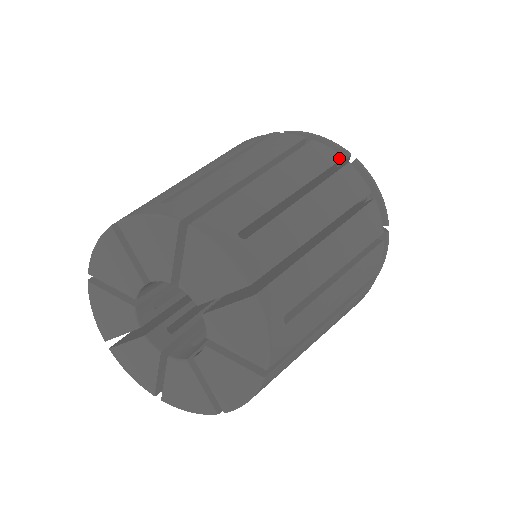
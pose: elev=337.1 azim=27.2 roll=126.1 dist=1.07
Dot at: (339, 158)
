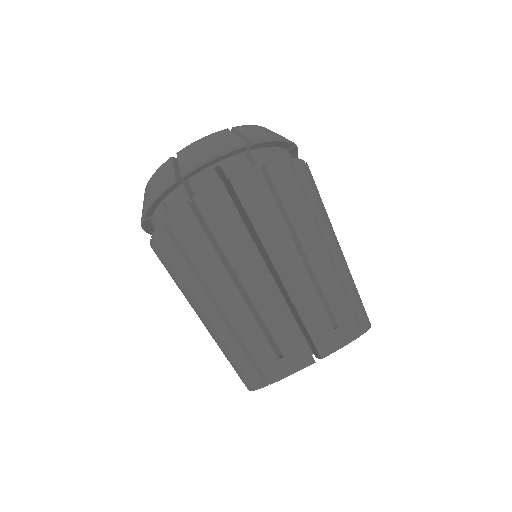
Dot at: (188, 209)
